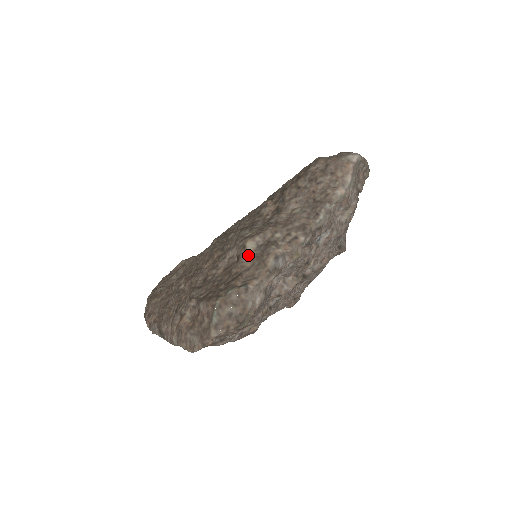
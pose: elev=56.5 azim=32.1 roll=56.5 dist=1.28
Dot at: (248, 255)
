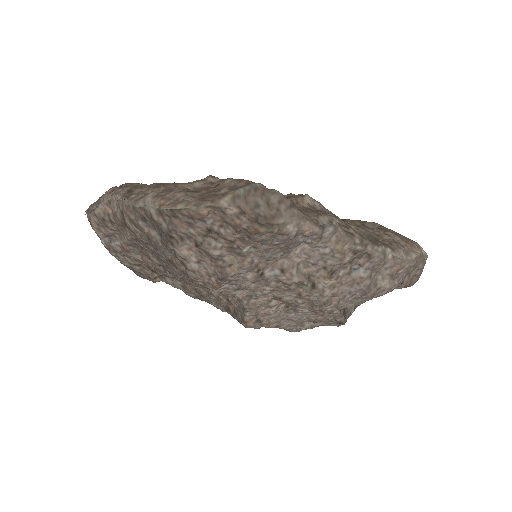
Dot at: (301, 202)
